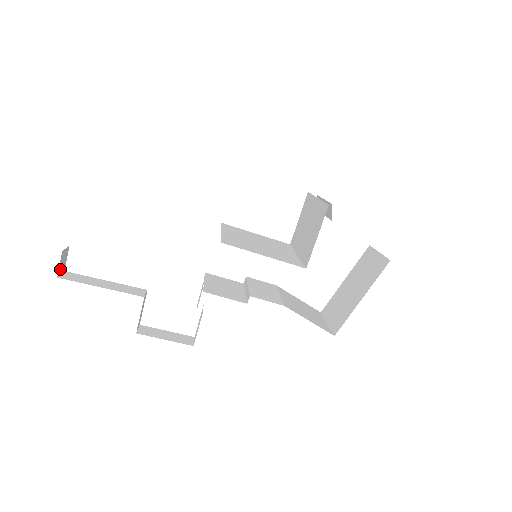
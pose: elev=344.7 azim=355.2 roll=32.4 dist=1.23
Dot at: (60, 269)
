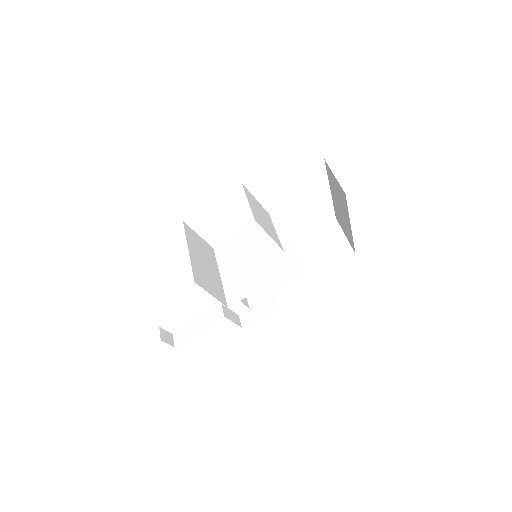
Dot at: (170, 342)
